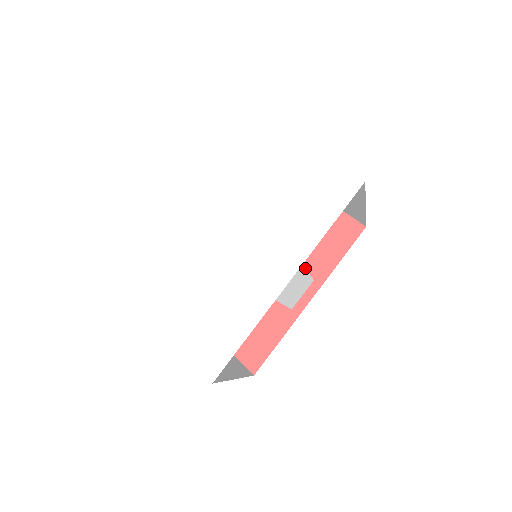
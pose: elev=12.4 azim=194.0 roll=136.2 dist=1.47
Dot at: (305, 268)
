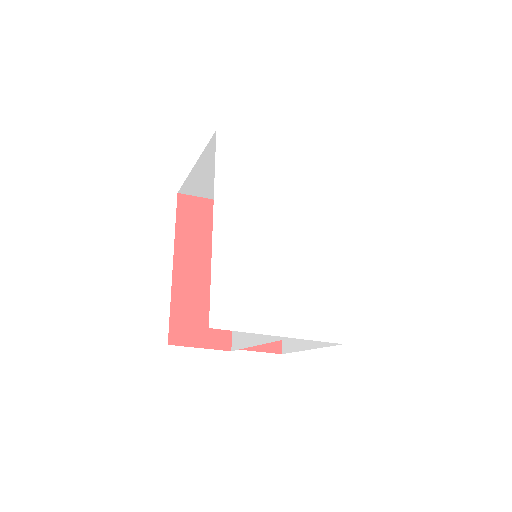
Dot at: occluded
